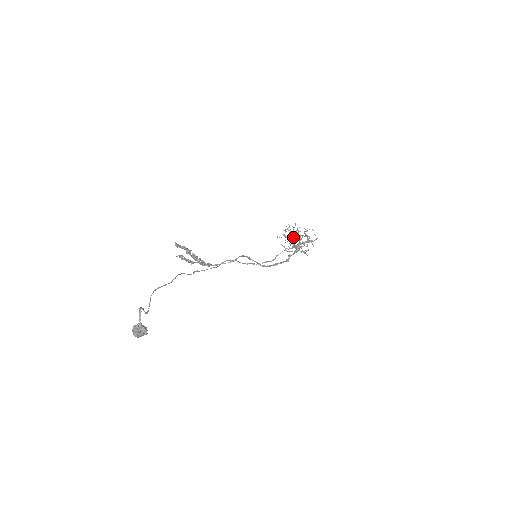
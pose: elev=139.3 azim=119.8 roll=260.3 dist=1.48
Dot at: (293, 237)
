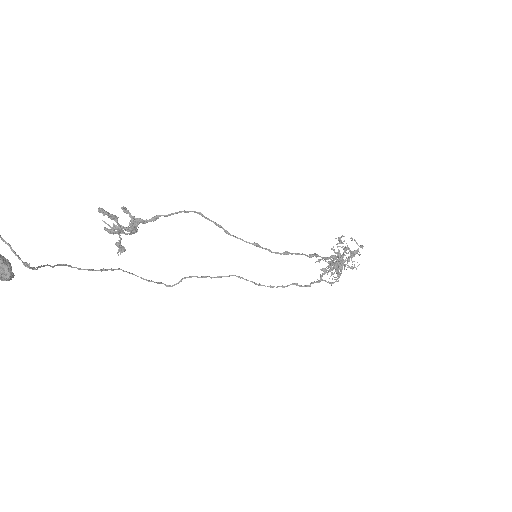
Dot at: occluded
